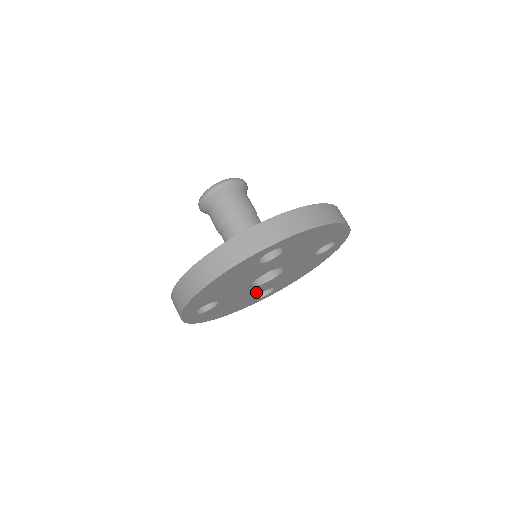
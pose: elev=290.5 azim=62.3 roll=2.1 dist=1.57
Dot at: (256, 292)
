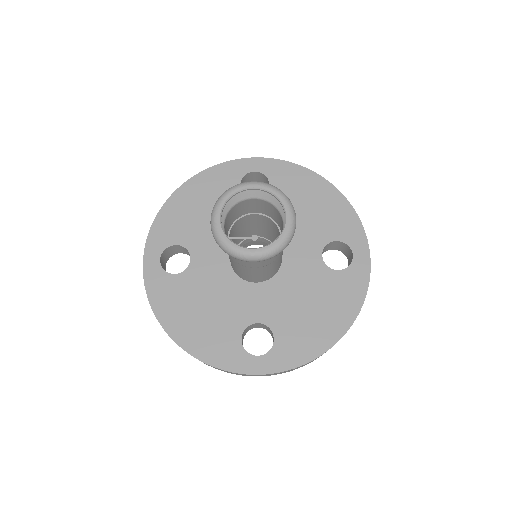
Dot at: occluded
